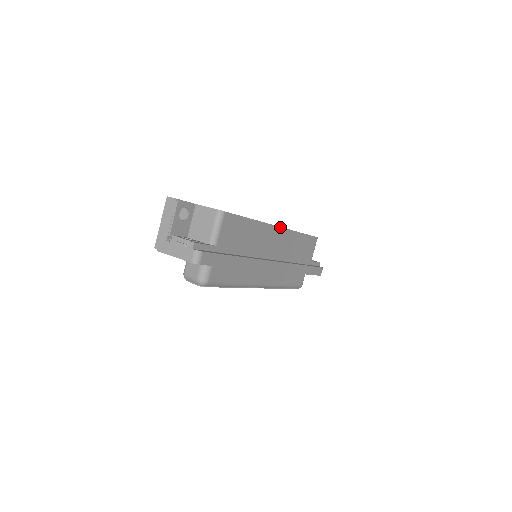
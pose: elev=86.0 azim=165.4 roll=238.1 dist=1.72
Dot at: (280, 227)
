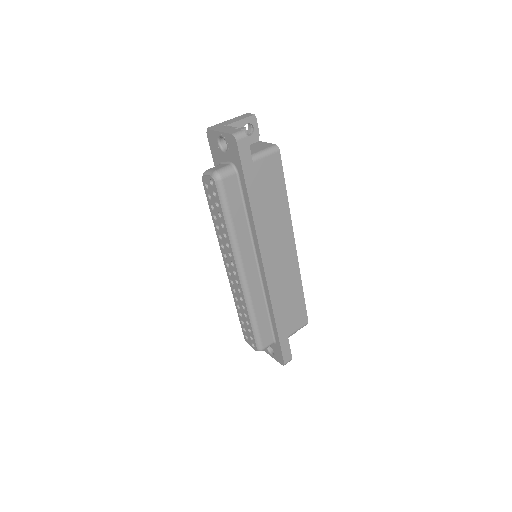
Dot at: (295, 247)
